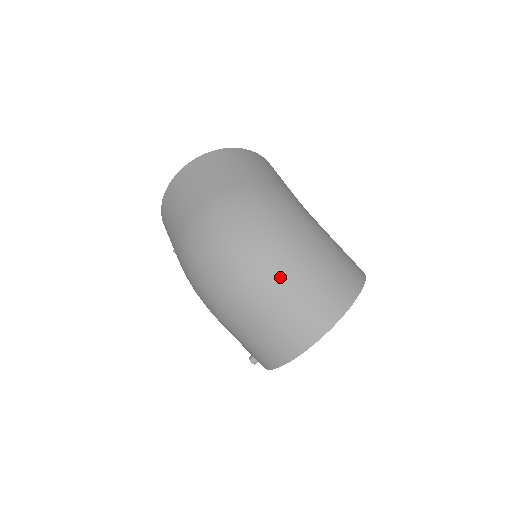
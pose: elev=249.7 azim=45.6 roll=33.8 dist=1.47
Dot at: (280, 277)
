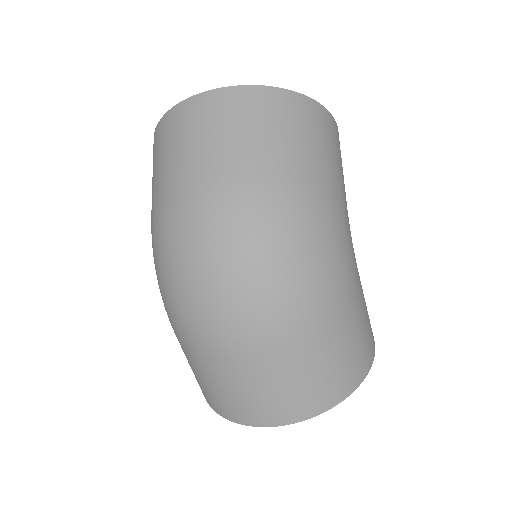
Dot at: (272, 346)
